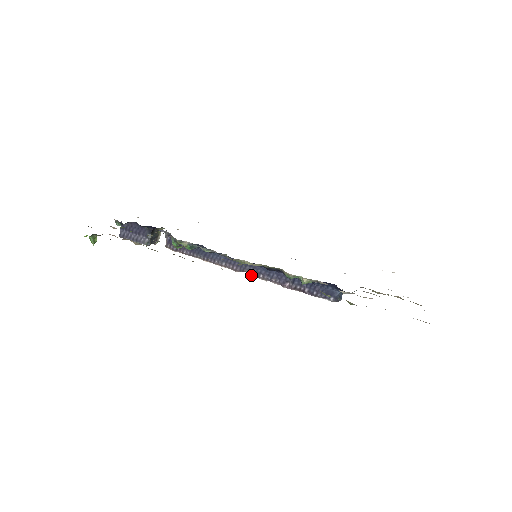
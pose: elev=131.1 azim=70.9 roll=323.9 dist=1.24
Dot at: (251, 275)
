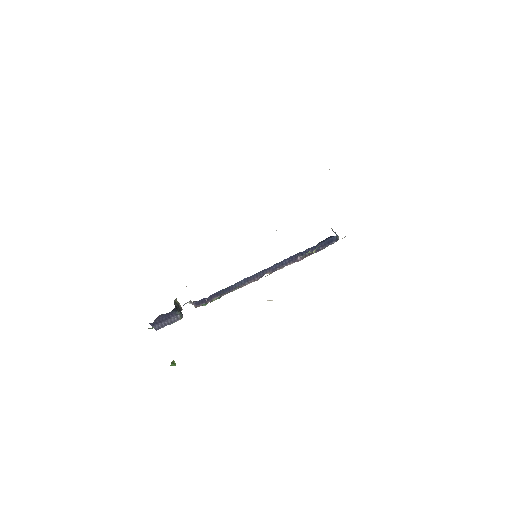
Dot at: (271, 273)
